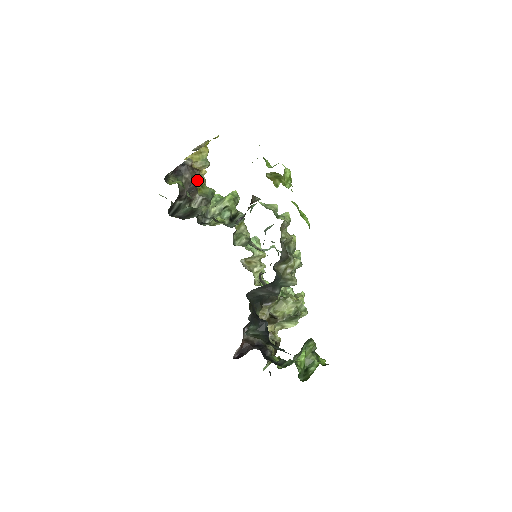
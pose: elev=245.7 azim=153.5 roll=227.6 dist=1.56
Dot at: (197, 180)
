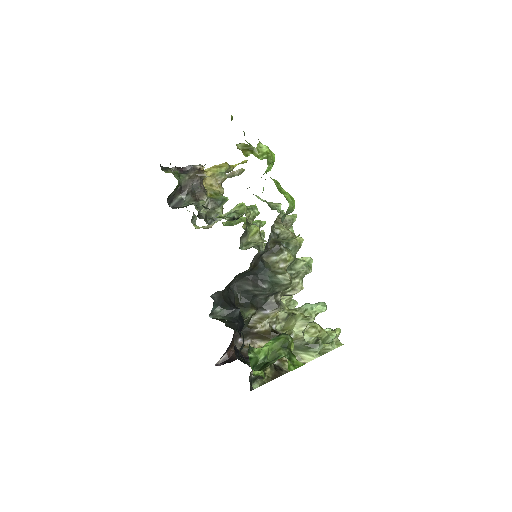
Dot at: (213, 190)
